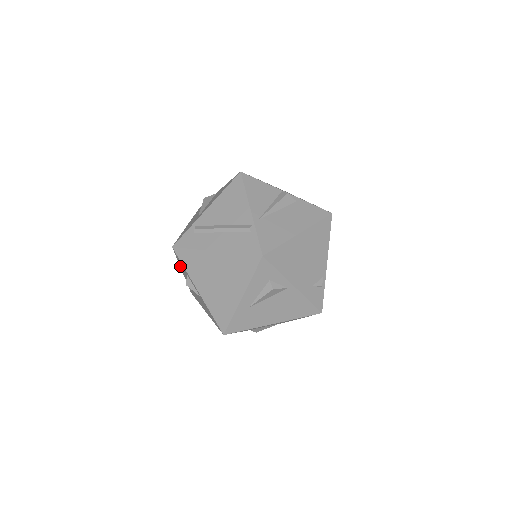
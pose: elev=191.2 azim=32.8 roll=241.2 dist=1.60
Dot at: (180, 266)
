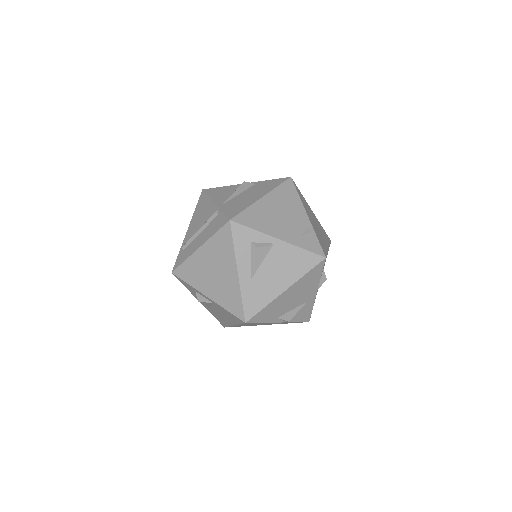
Dot at: (192, 294)
